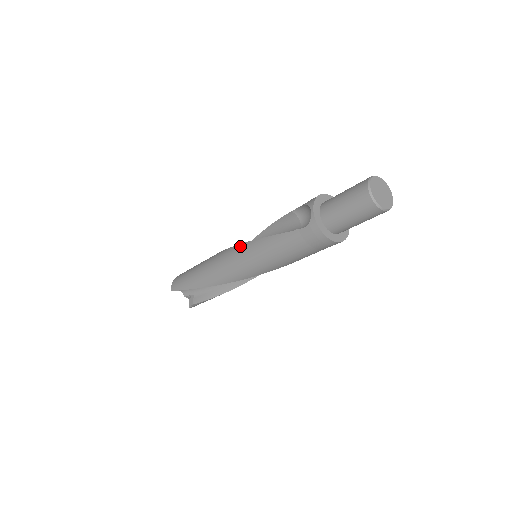
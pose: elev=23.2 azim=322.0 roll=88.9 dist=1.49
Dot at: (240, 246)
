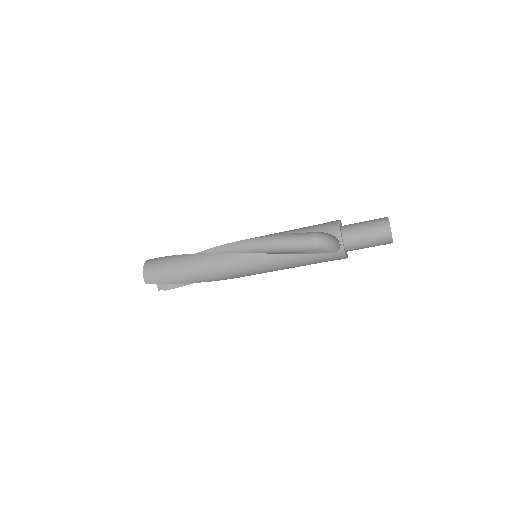
Dot at: (252, 256)
